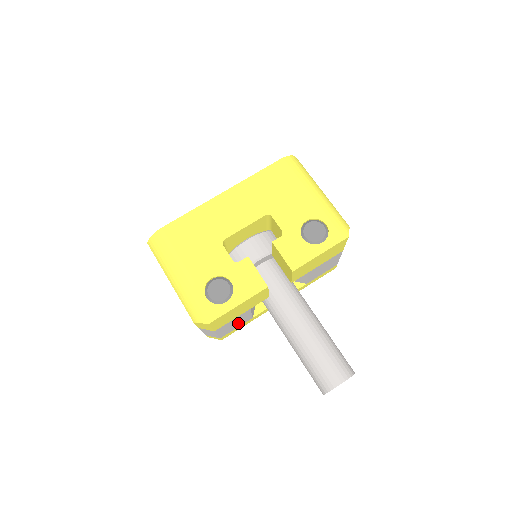
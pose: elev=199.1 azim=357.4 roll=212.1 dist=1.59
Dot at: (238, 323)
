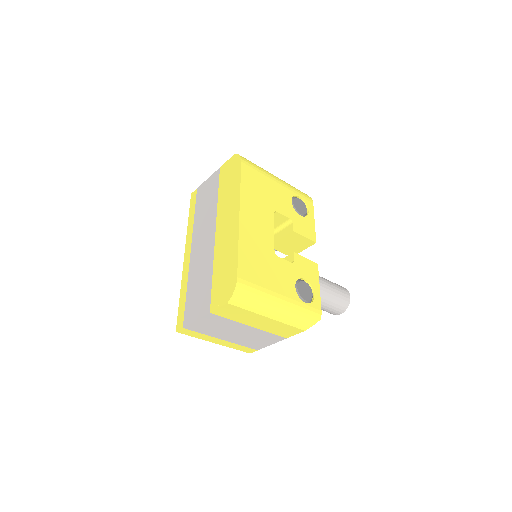
Dot at: occluded
